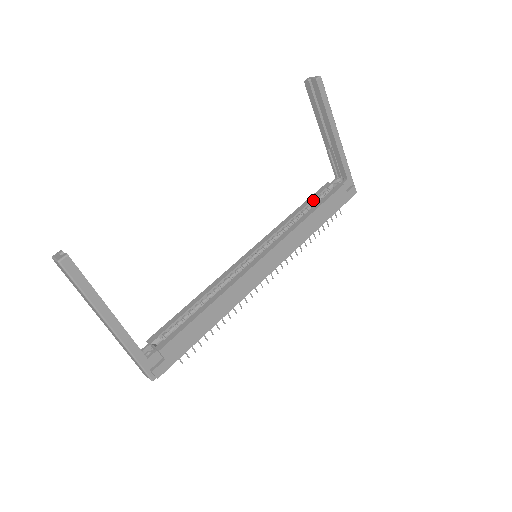
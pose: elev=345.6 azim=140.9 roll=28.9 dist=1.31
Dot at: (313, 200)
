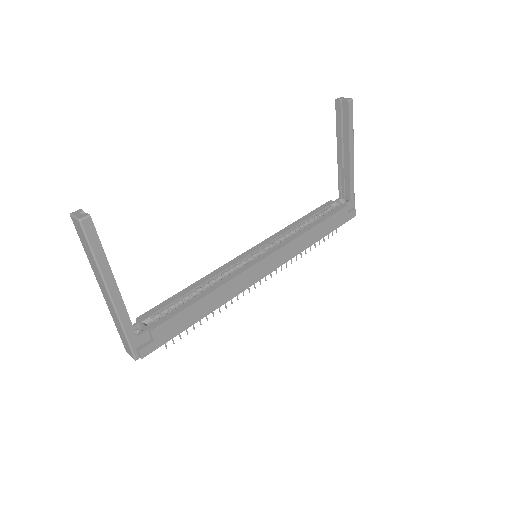
Dot at: (316, 214)
